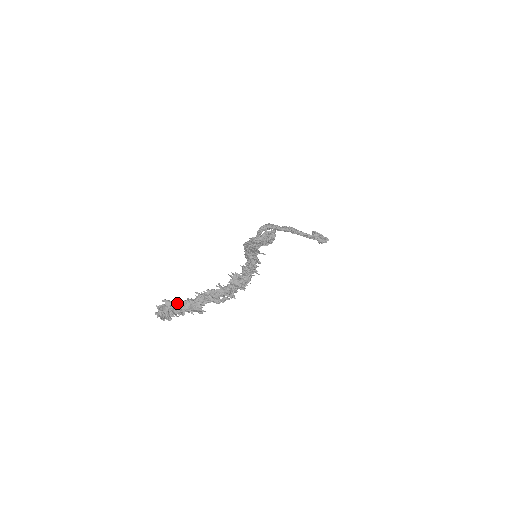
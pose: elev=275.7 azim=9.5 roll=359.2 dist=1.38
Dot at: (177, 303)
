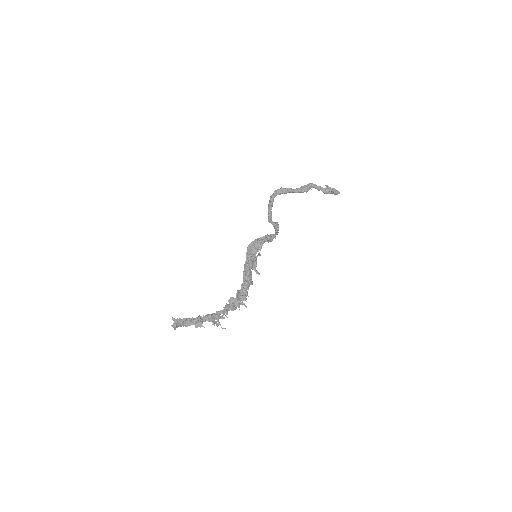
Dot at: (186, 320)
